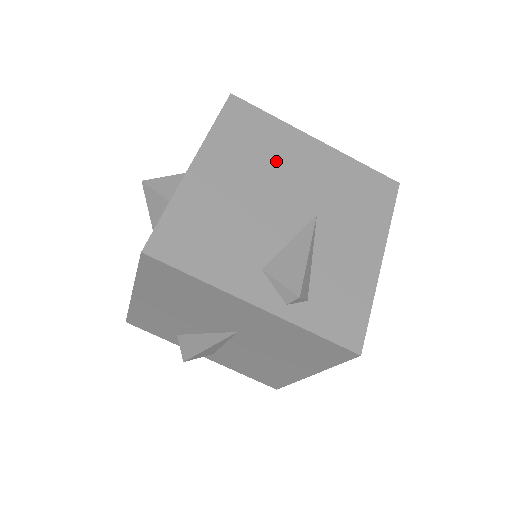
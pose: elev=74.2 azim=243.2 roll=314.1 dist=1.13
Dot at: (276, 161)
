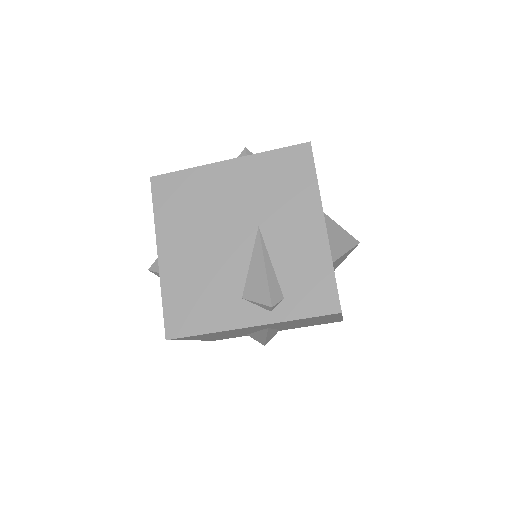
Dot at: (208, 206)
